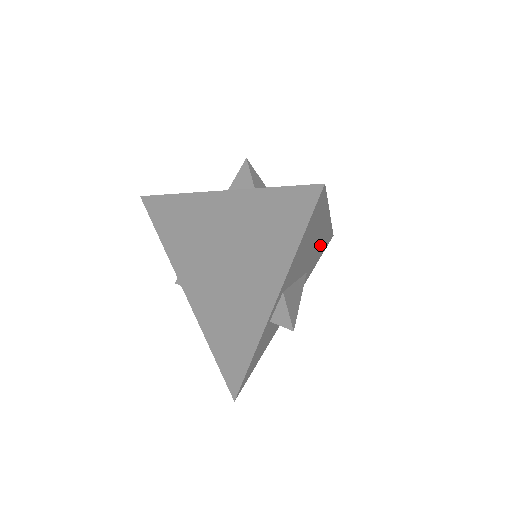
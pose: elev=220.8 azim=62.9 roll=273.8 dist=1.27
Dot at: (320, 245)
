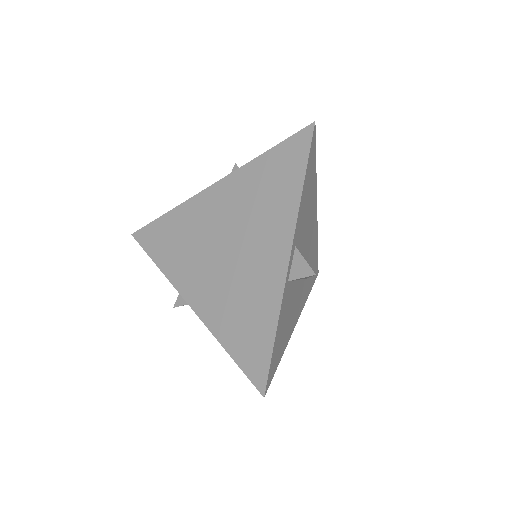
Dot at: (312, 254)
